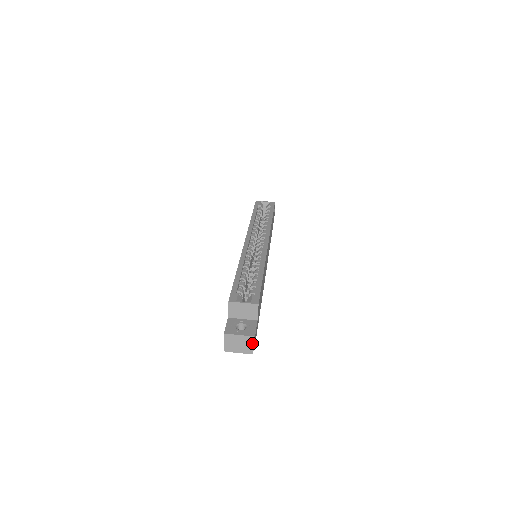
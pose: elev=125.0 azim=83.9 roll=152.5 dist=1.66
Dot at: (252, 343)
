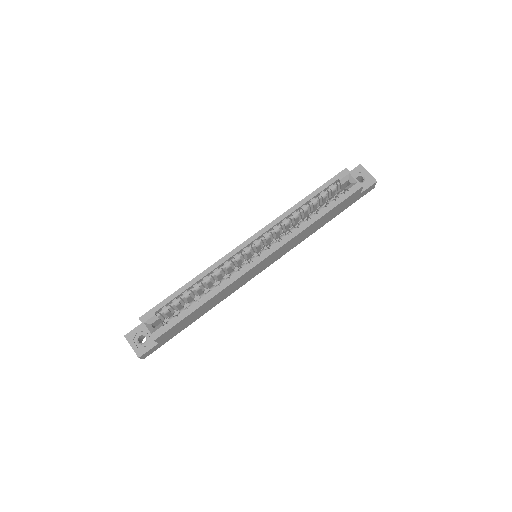
Dot at: (140, 357)
